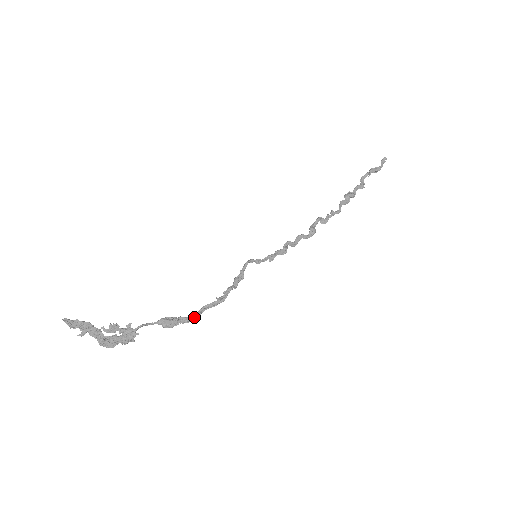
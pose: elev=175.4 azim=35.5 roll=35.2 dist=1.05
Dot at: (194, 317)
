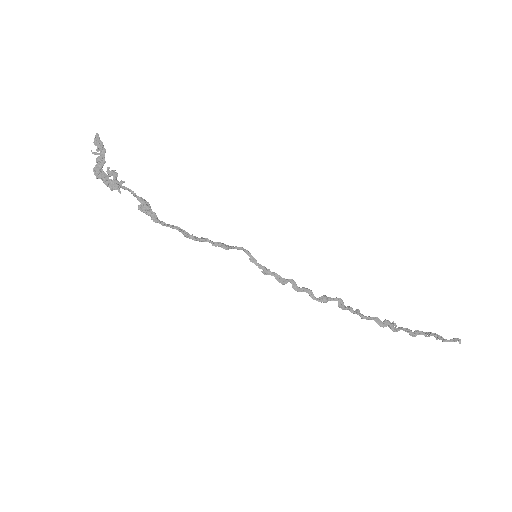
Dot at: (163, 223)
